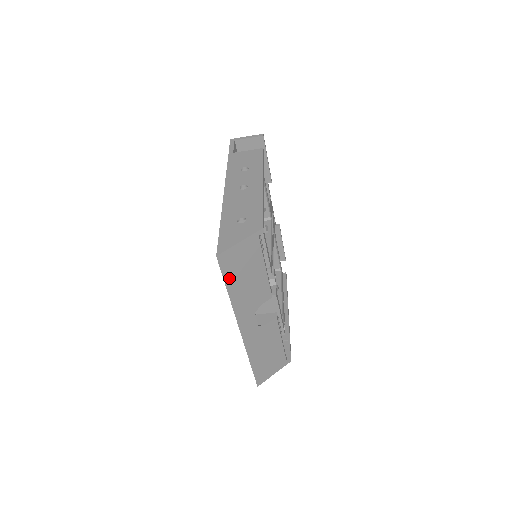
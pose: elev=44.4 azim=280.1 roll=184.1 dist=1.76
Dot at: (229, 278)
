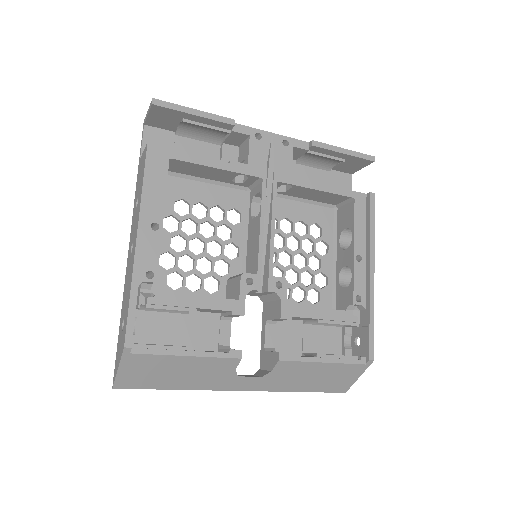
Dot at: (156, 385)
